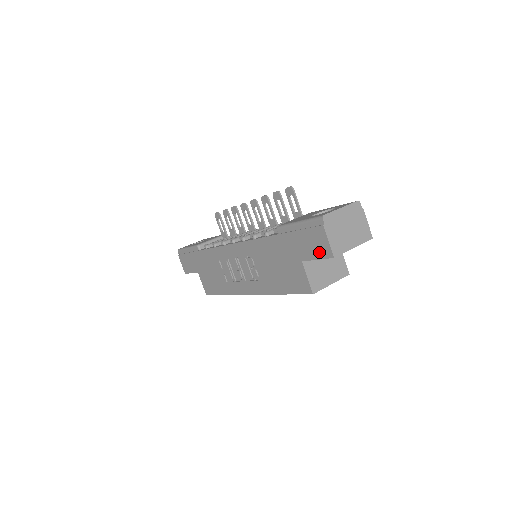
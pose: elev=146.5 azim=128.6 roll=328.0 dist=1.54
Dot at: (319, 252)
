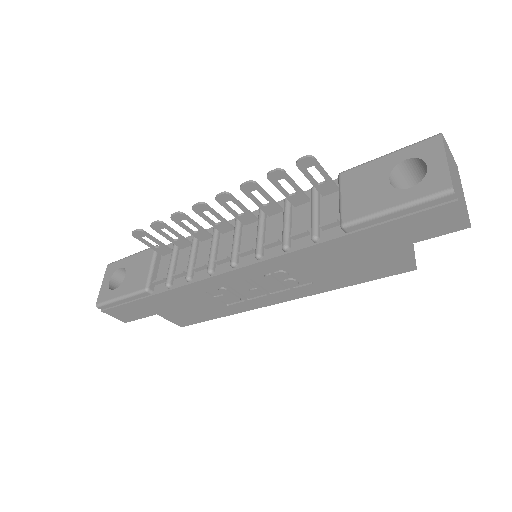
Dot at: (441, 230)
